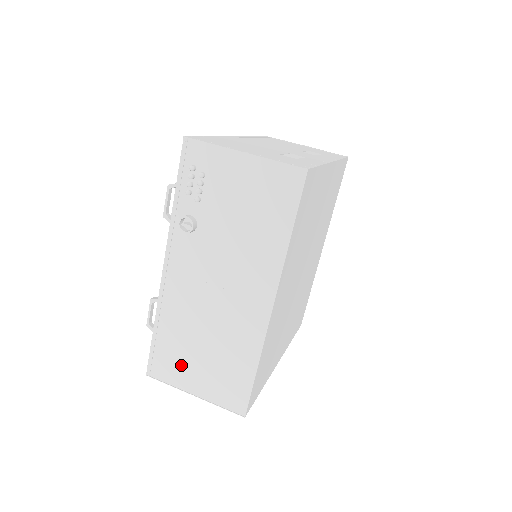
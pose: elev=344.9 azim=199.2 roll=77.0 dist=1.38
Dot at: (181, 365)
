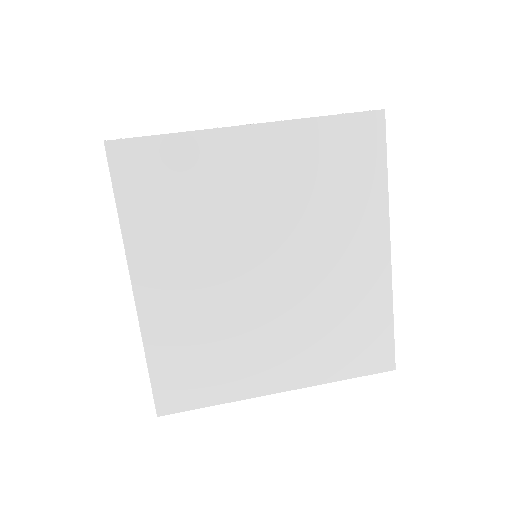
Dot at: occluded
